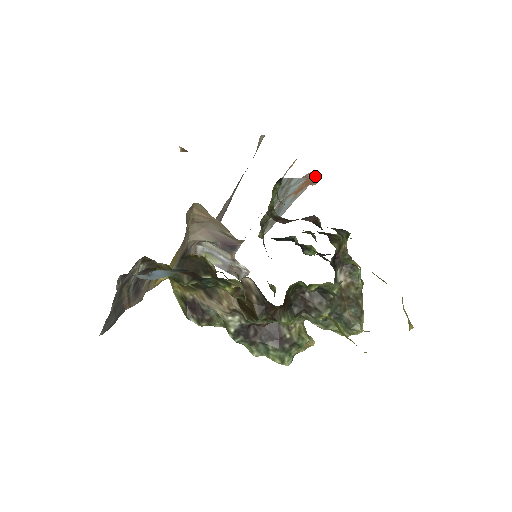
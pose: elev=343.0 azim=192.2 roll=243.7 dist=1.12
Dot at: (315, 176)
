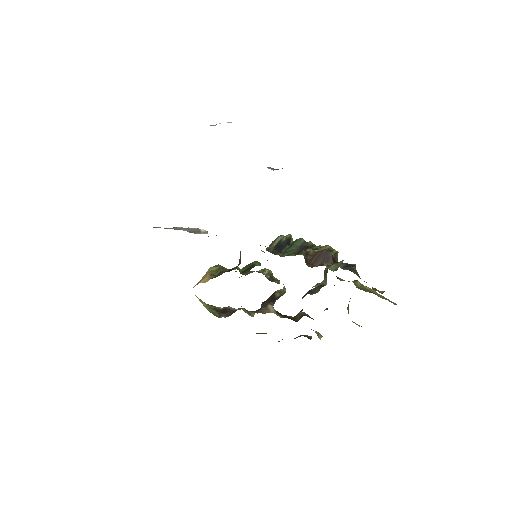
Dot at: occluded
